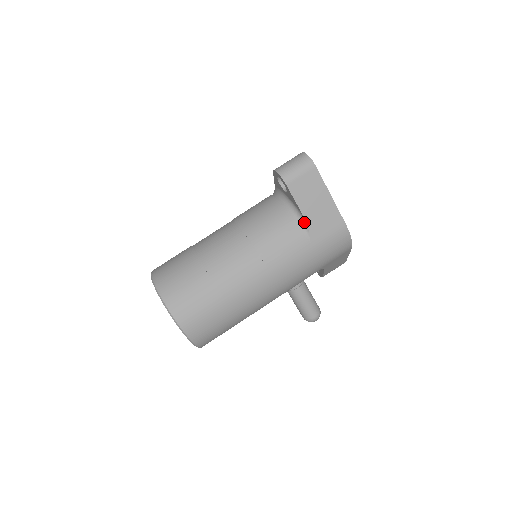
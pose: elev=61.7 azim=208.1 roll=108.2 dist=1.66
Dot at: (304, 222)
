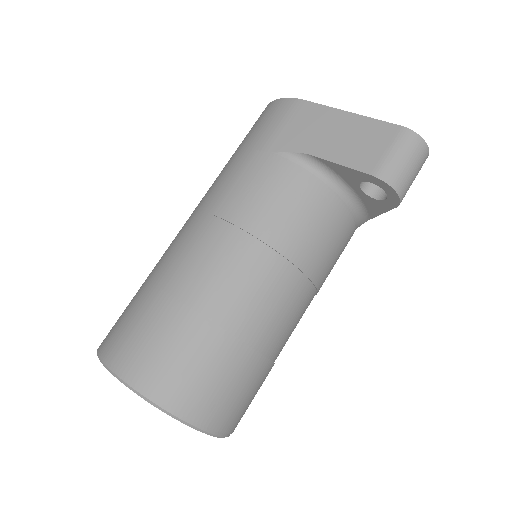
Dot at: (363, 221)
